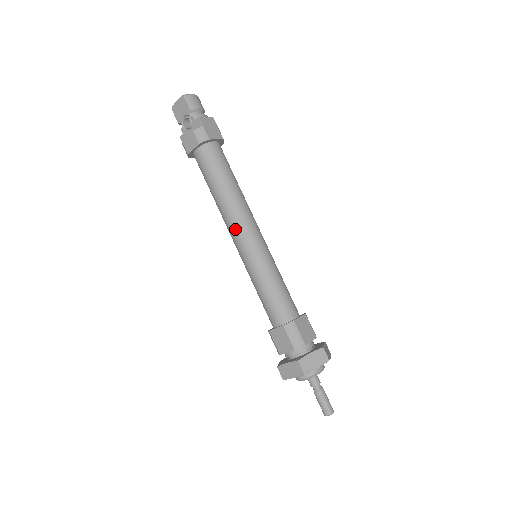
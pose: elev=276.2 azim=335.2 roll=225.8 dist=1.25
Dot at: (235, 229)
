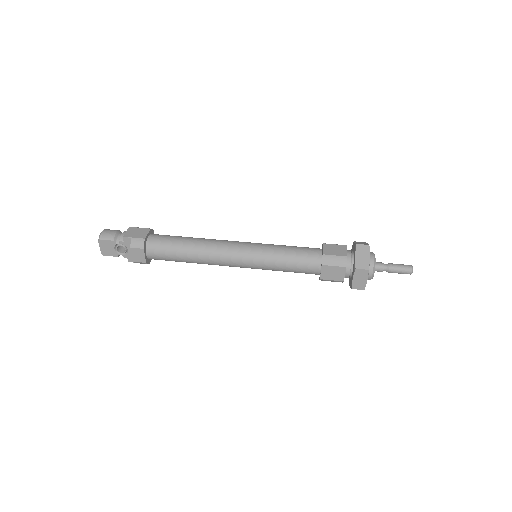
Dot at: (226, 259)
